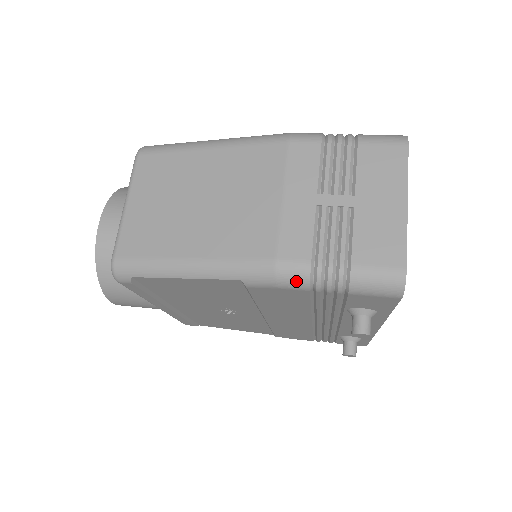
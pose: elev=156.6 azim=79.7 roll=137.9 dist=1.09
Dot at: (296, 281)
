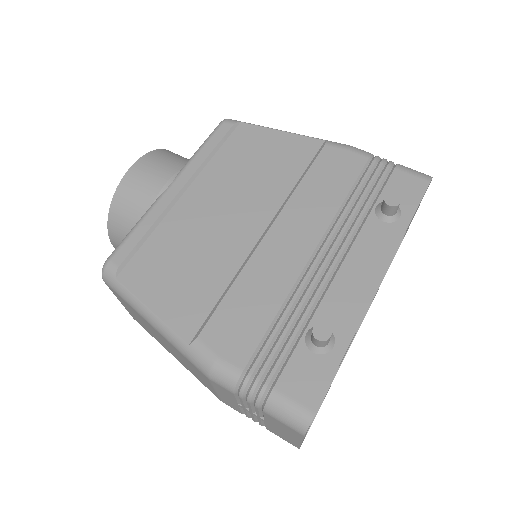
Dot at: occluded
